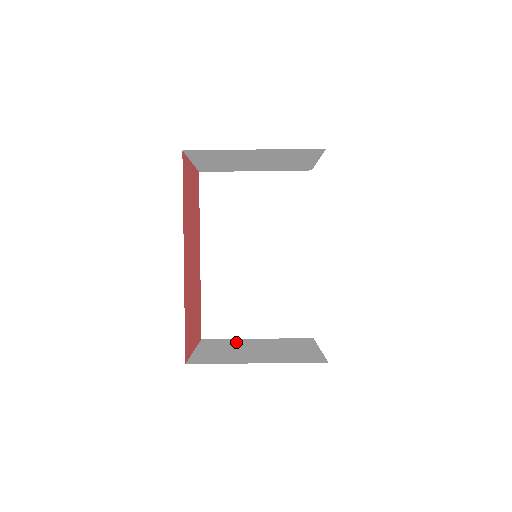
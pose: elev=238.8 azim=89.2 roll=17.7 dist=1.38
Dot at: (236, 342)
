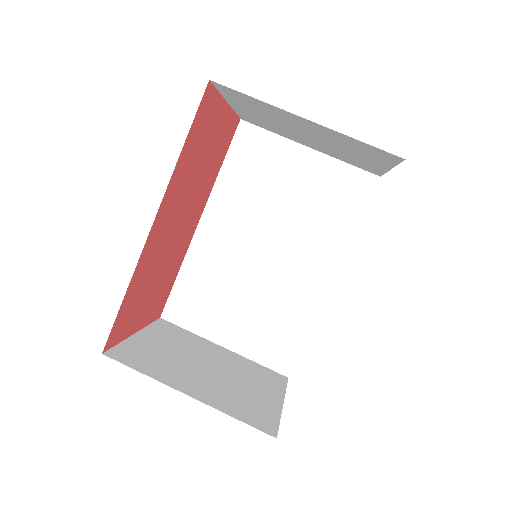
Dot at: (194, 342)
